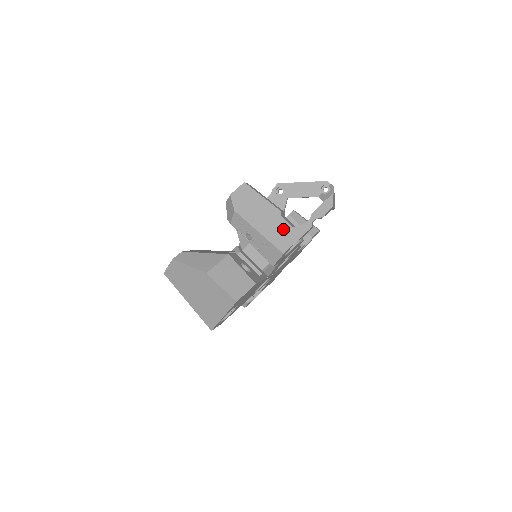
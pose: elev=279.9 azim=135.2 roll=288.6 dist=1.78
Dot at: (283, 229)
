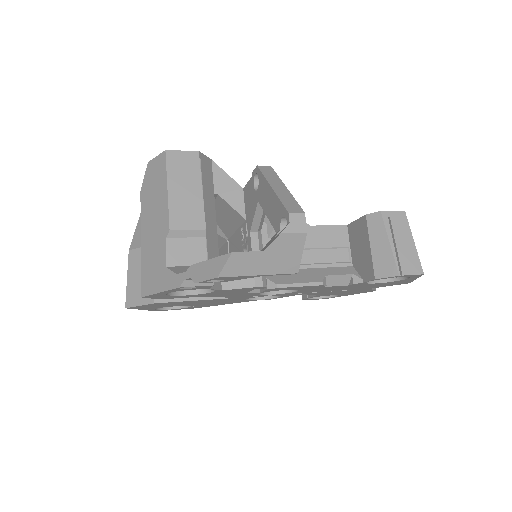
Dot at: (158, 260)
